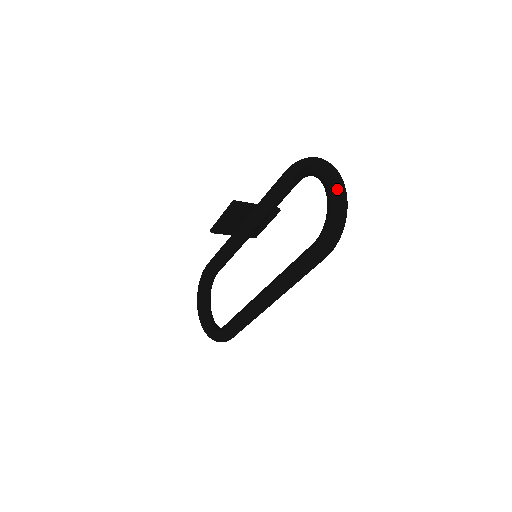
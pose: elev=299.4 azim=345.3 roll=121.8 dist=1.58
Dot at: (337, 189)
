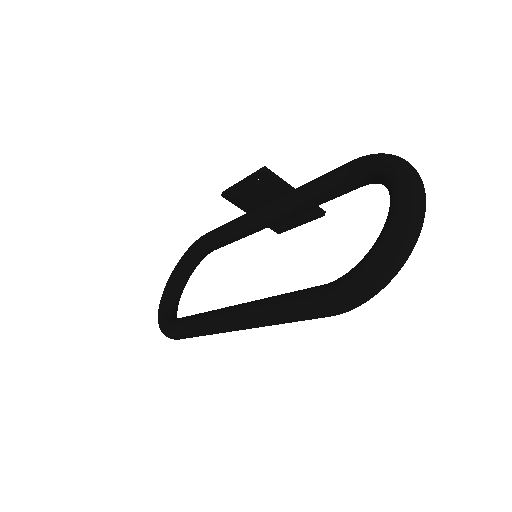
Dot at: (406, 222)
